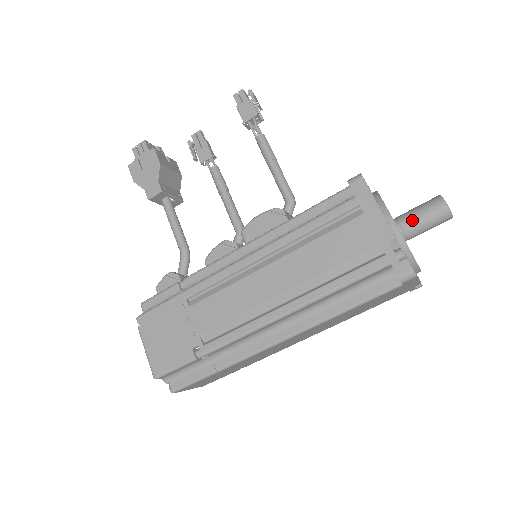
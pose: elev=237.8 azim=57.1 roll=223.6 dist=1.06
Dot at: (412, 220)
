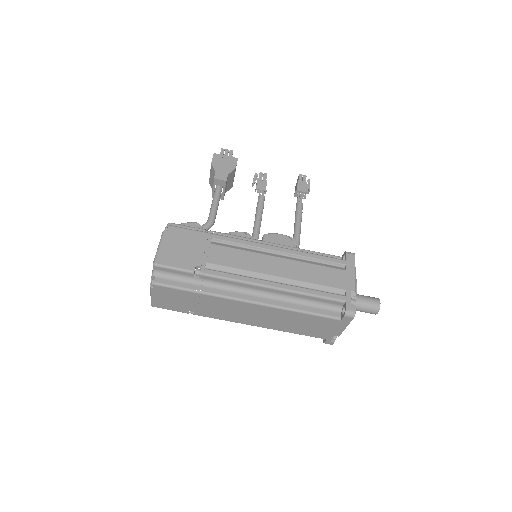
Dot at: (359, 298)
